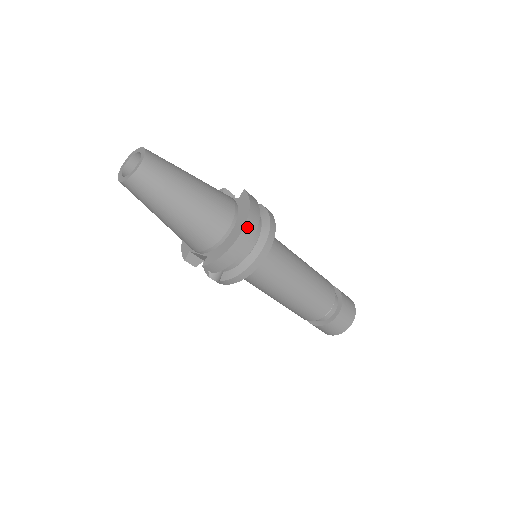
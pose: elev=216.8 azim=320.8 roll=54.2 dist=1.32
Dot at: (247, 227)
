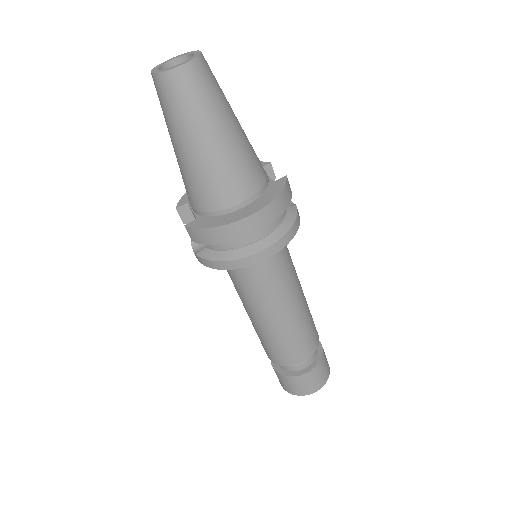
Dot at: (258, 216)
